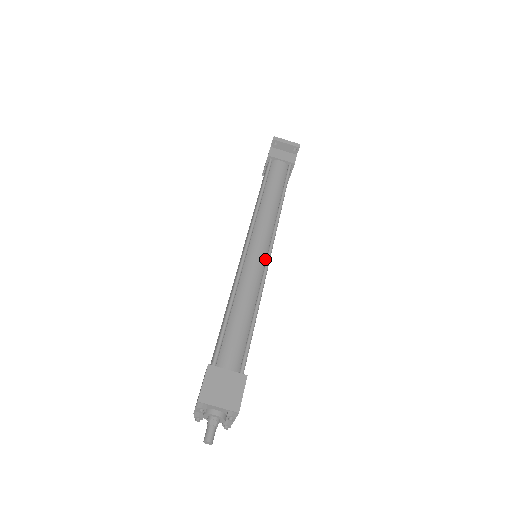
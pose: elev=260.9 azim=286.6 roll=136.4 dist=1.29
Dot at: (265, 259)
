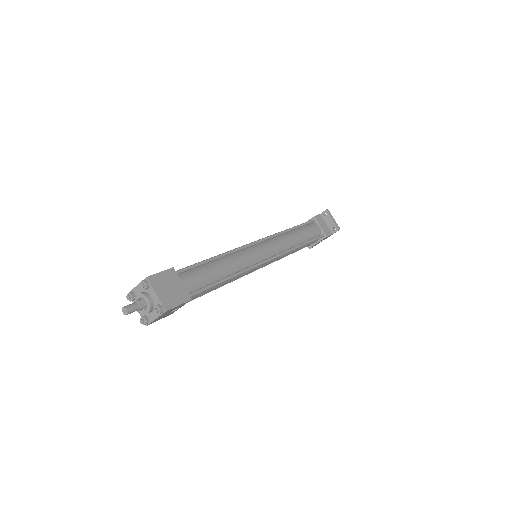
Dot at: (262, 260)
